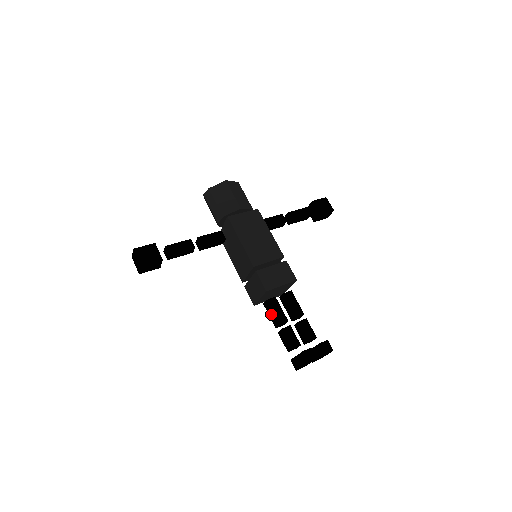
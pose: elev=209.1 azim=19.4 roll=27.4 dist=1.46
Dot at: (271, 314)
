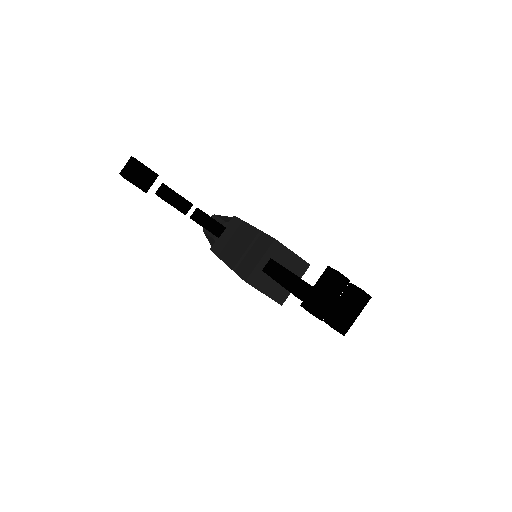
Dot at: (274, 270)
